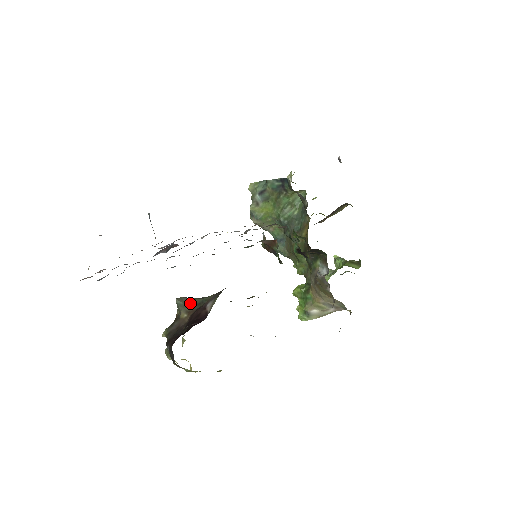
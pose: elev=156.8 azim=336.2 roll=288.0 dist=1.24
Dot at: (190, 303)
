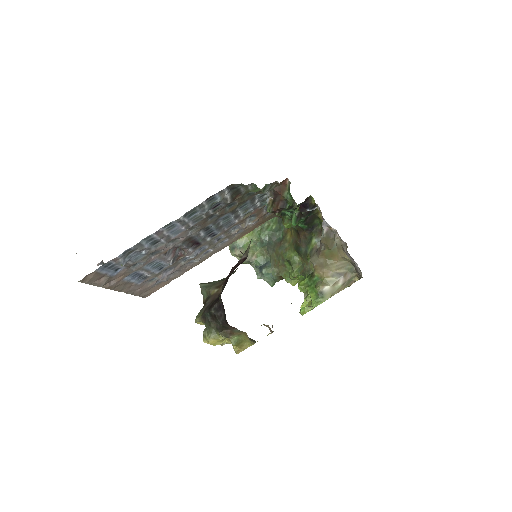
Dot at: (216, 282)
